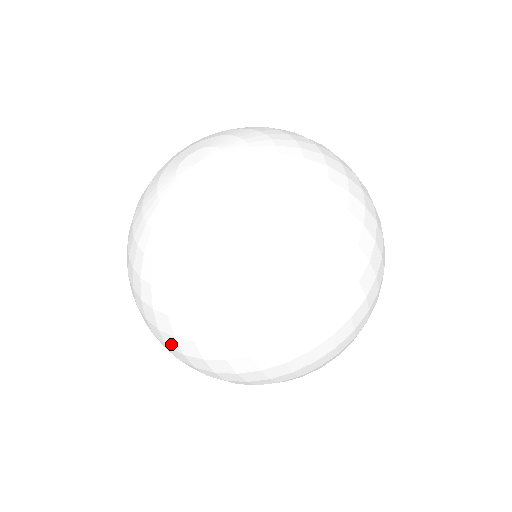
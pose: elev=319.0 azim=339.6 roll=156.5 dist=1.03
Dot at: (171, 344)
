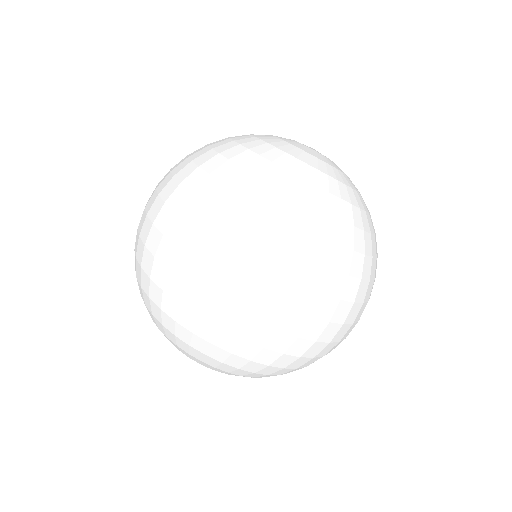
Dot at: (162, 185)
